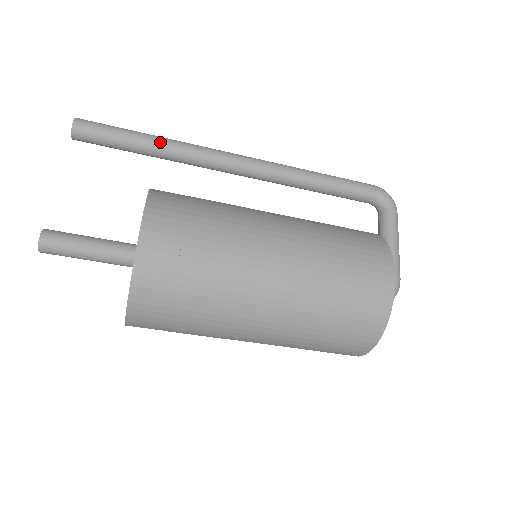
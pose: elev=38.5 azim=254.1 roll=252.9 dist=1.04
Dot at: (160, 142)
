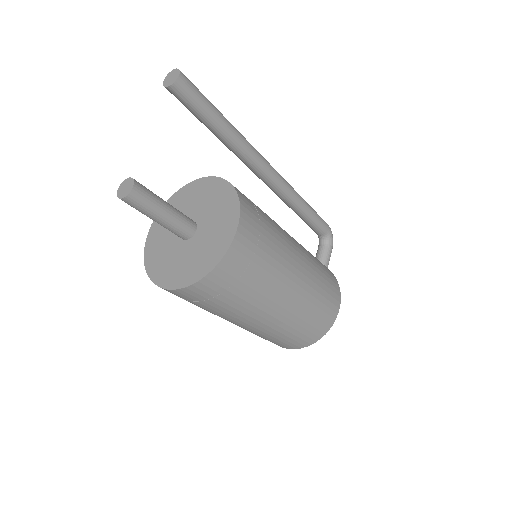
Dot at: (232, 130)
